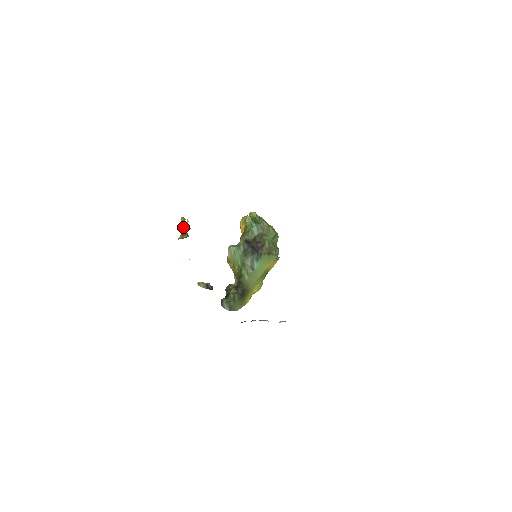
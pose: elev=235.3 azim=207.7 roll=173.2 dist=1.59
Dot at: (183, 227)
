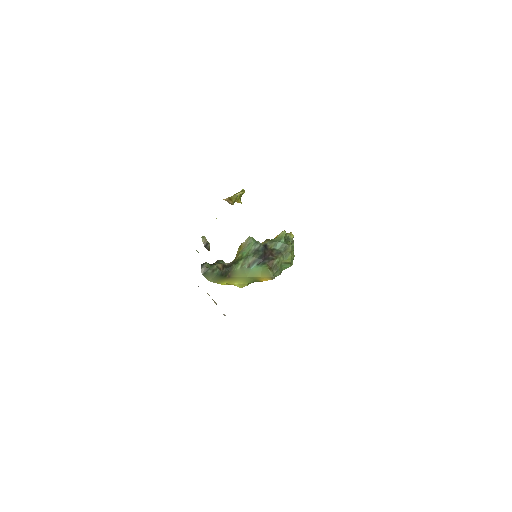
Dot at: occluded
